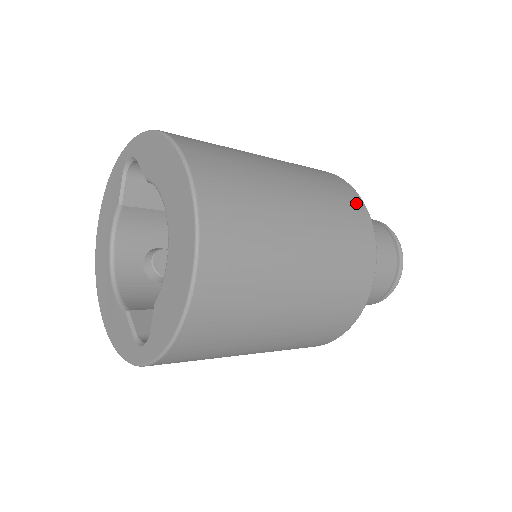
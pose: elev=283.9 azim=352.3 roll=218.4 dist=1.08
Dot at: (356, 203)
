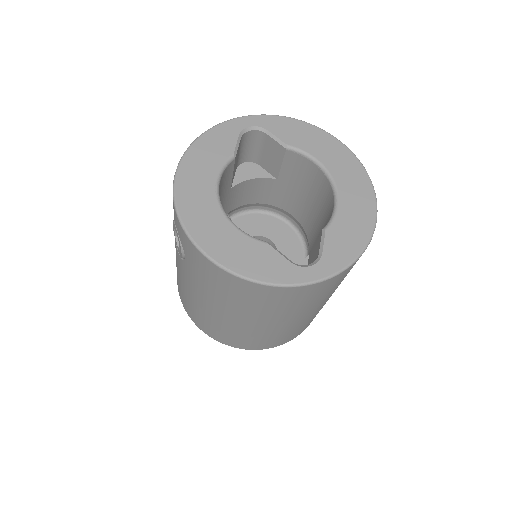
Dot at: occluded
